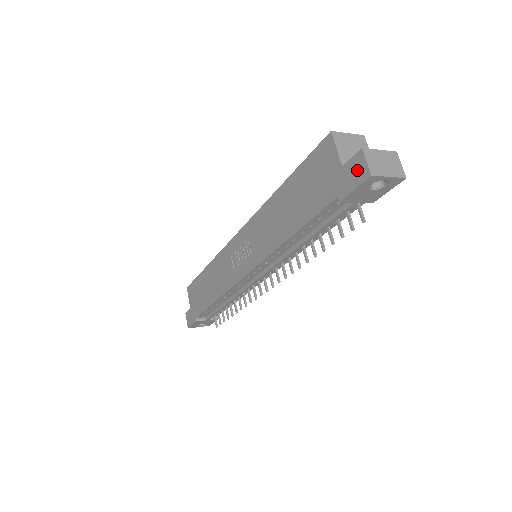
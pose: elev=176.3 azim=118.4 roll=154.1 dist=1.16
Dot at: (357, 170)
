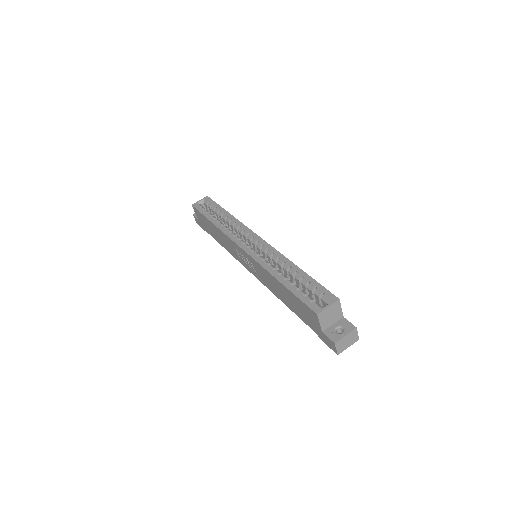
Dot at: (330, 345)
